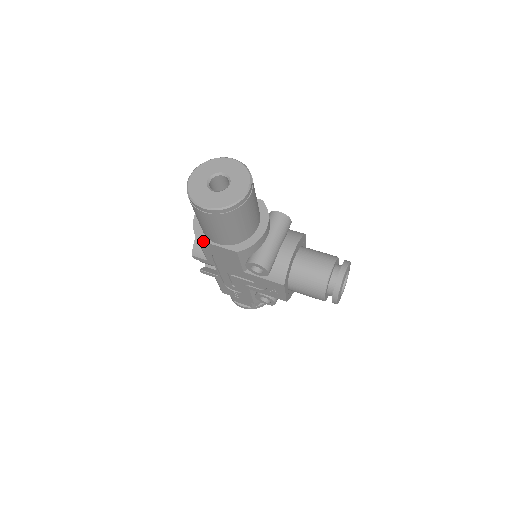
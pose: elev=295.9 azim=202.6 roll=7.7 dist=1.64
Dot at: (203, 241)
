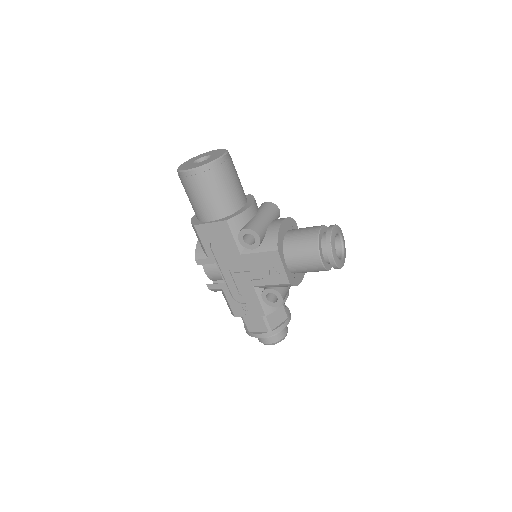
Dot at: (198, 224)
